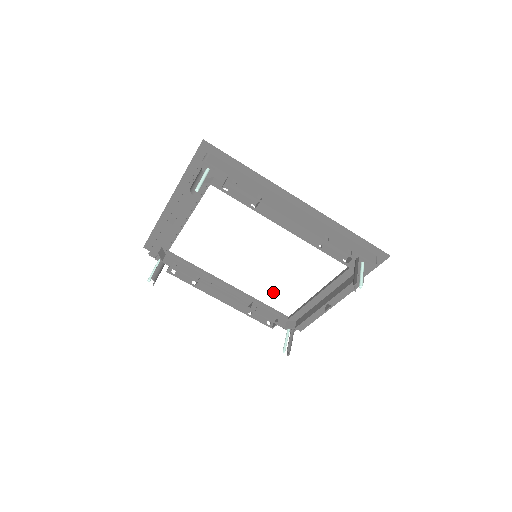
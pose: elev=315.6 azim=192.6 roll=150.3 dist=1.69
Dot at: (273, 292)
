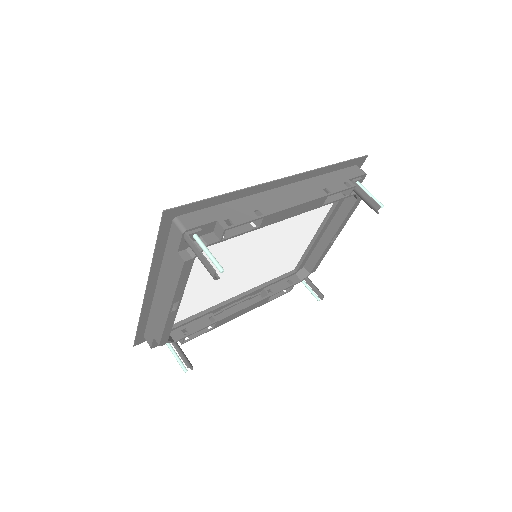
Dot at: (277, 266)
